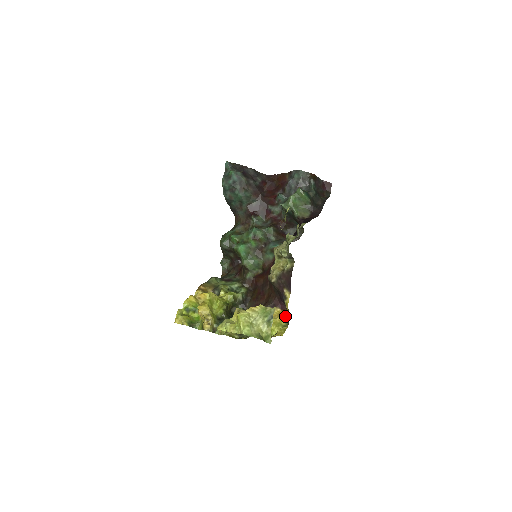
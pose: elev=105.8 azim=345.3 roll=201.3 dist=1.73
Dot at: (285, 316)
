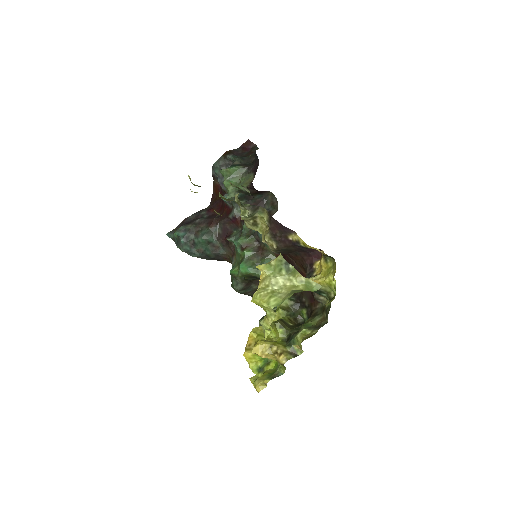
Dot at: (324, 258)
